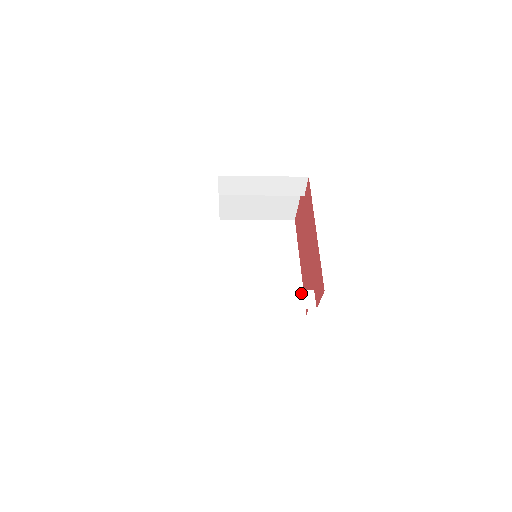
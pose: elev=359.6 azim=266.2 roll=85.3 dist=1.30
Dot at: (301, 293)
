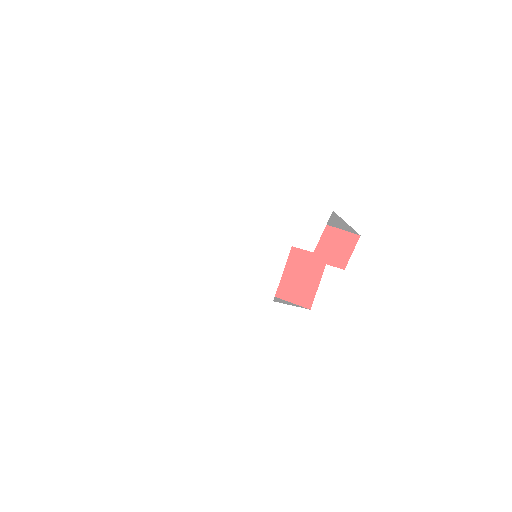
Dot at: occluded
